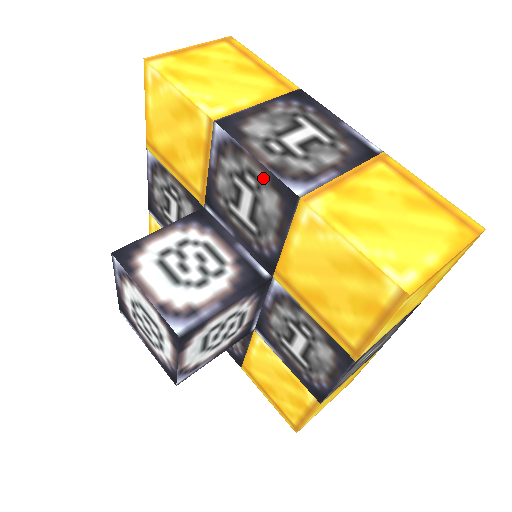
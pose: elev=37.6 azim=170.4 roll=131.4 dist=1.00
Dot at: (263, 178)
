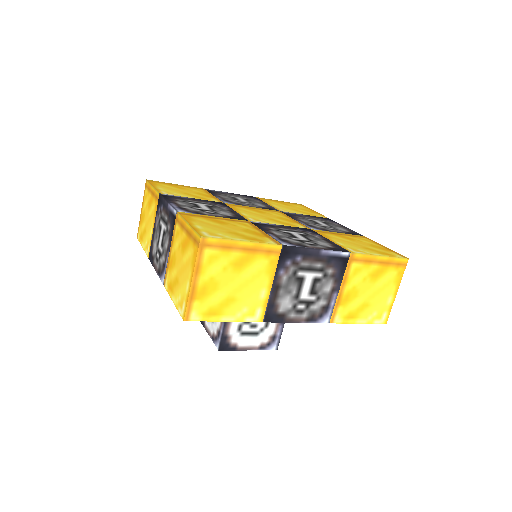
Dot at: occluded
